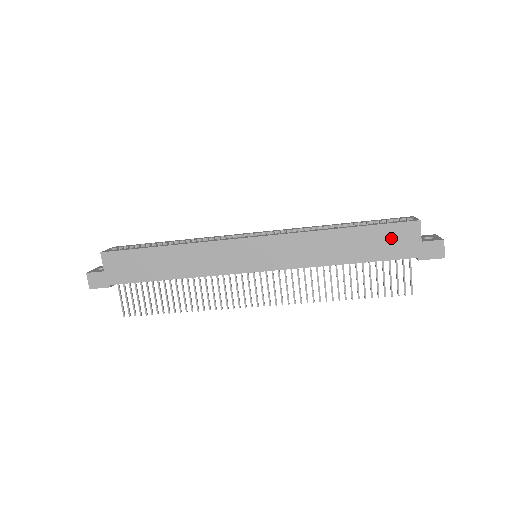
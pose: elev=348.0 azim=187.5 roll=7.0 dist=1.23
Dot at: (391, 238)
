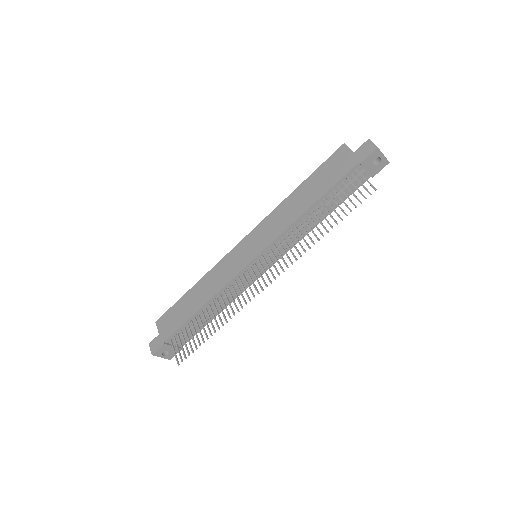
Dot at: (332, 167)
